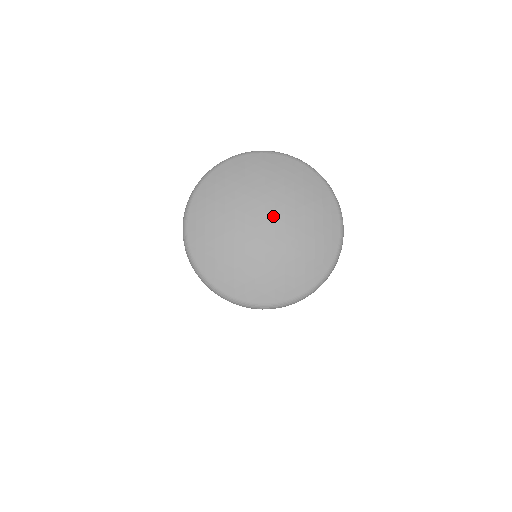
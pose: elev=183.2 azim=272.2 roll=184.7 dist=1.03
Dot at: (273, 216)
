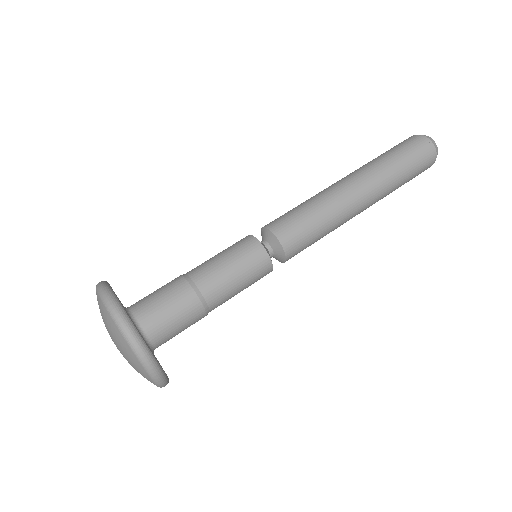
Dot at: (116, 346)
